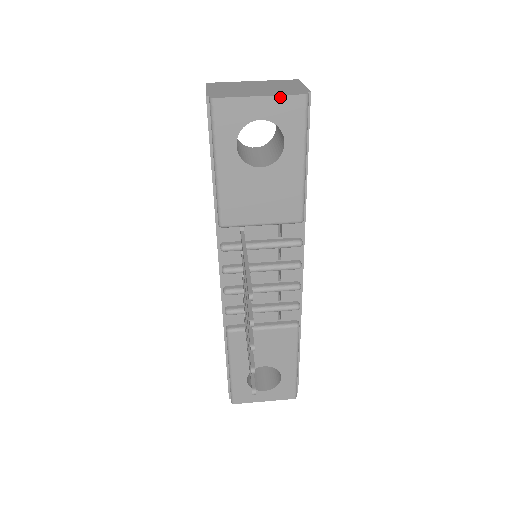
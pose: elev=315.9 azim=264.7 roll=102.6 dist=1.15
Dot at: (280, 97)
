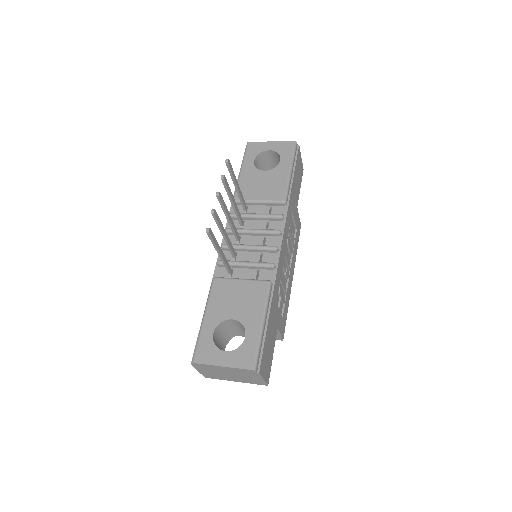
Dot at: (281, 142)
